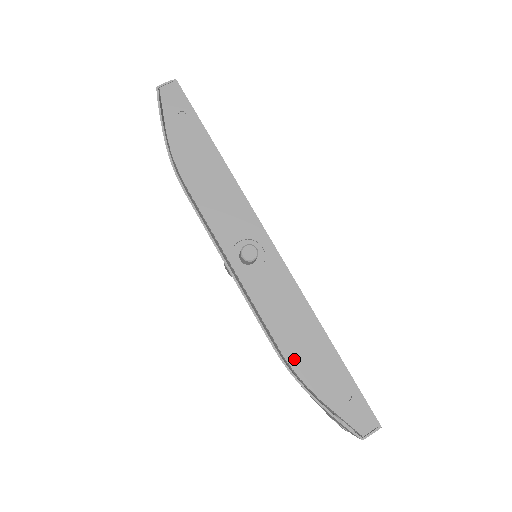
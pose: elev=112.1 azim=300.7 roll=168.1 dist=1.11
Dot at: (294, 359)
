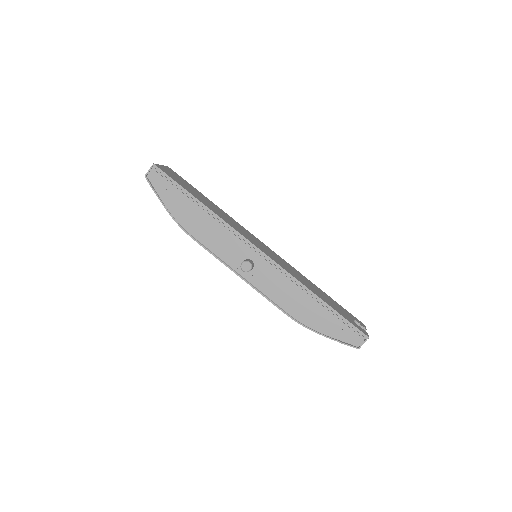
Dot at: (300, 317)
